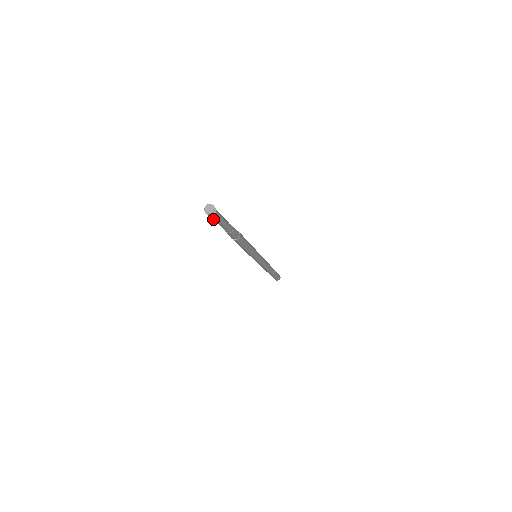
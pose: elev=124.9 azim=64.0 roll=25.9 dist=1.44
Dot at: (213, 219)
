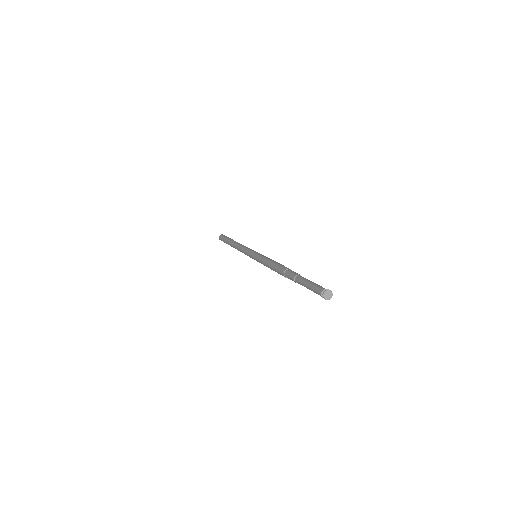
Dot at: (314, 290)
